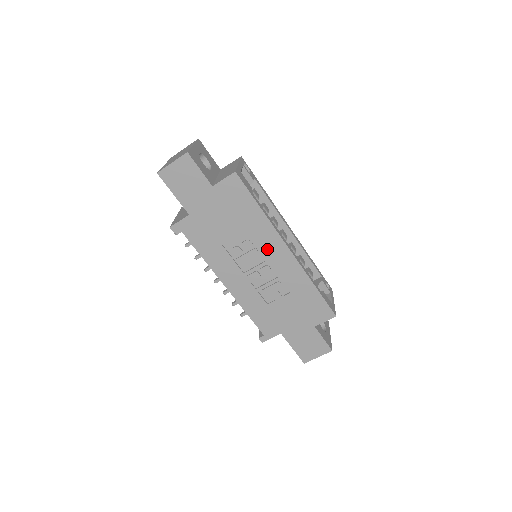
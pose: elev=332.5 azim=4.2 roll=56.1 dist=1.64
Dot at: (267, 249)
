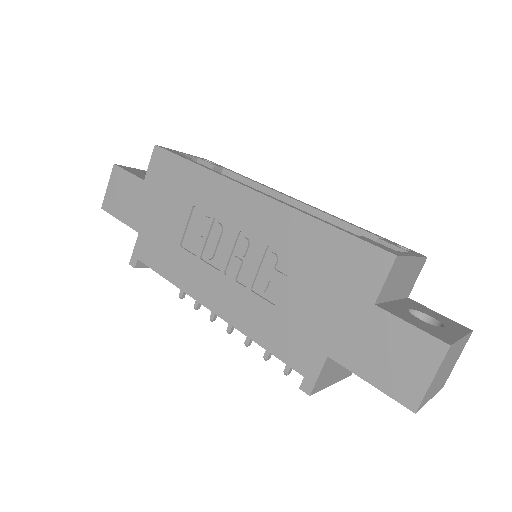
Dot at: (228, 212)
